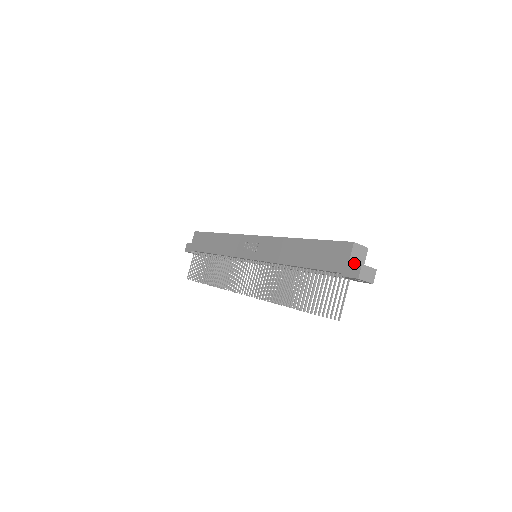
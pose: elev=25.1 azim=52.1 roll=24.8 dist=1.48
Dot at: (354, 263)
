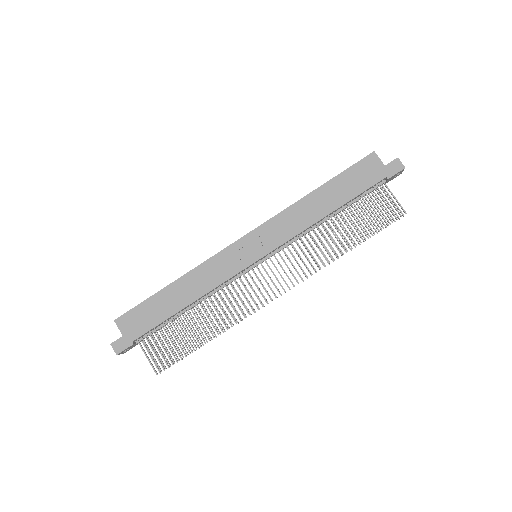
Dot at: (391, 162)
